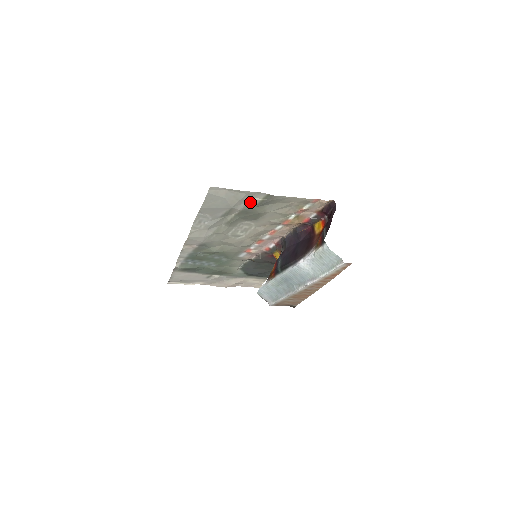
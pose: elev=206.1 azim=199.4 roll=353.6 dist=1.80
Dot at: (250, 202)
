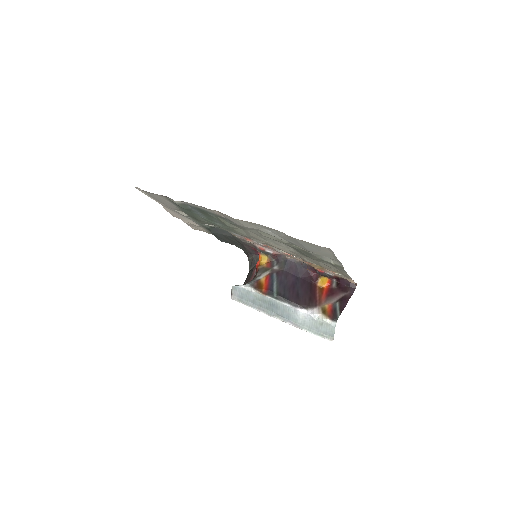
Dot at: (323, 256)
